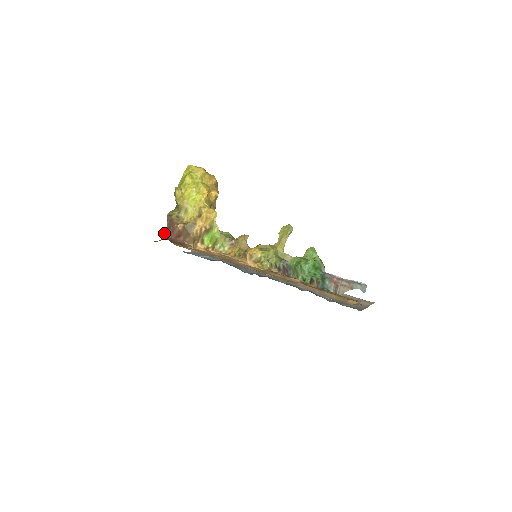
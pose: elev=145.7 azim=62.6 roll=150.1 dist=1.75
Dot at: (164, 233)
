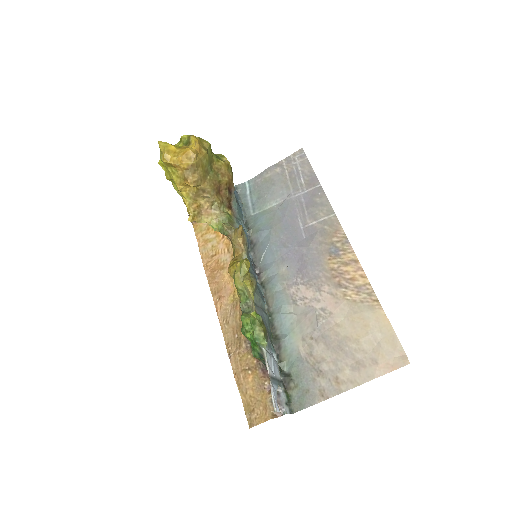
Dot at: occluded
